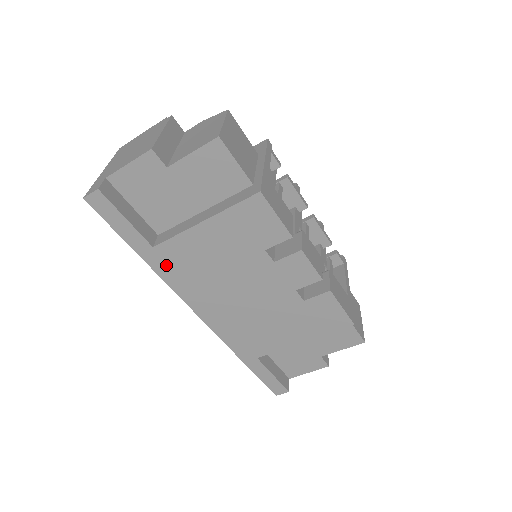
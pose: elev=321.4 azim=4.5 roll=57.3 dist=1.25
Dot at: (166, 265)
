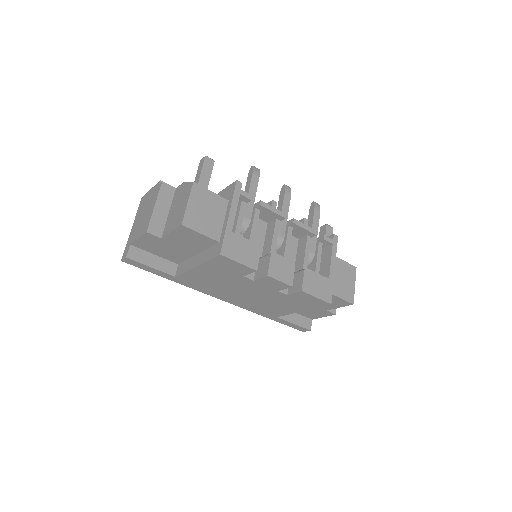
Dot at: (188, 283)
